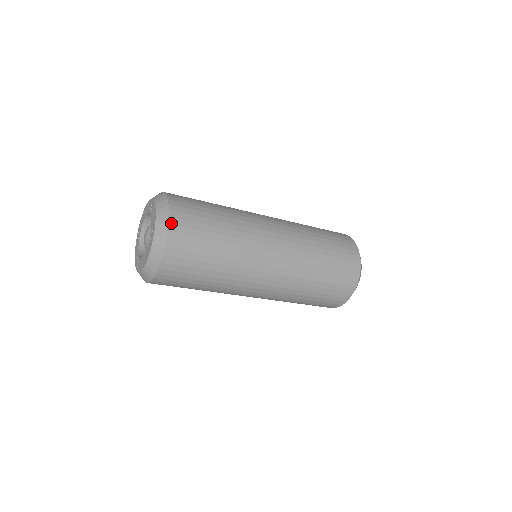
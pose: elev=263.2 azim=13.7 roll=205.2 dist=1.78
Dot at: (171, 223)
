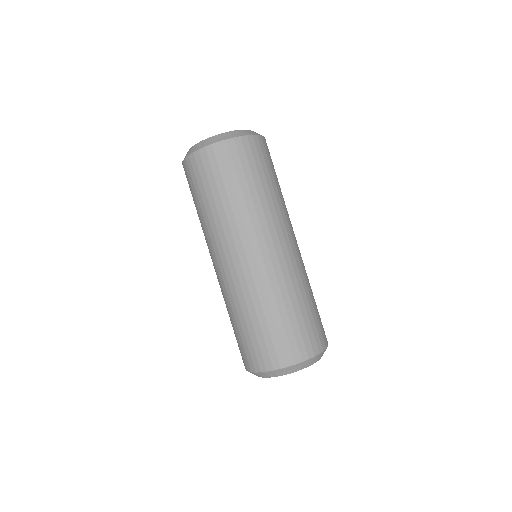
Dot at: (236, 140)
